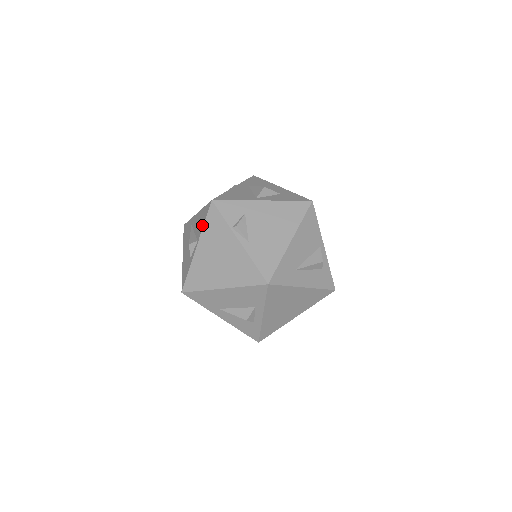
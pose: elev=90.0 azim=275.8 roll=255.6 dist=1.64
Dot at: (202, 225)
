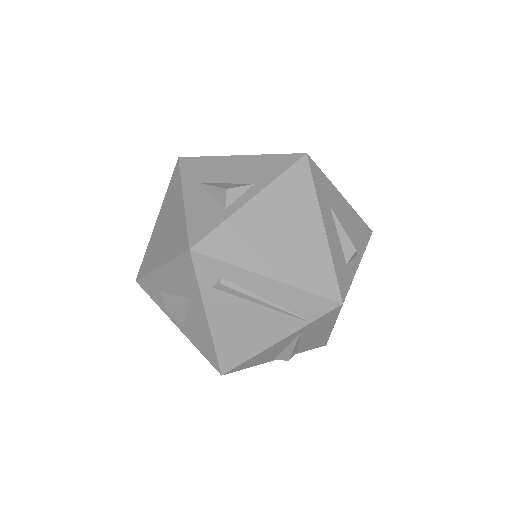
Dot at: occluded
